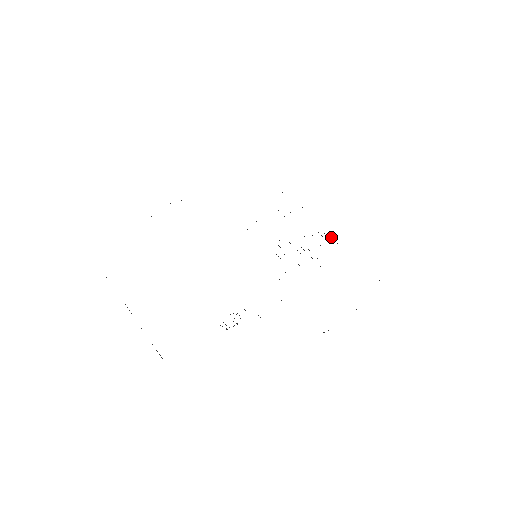
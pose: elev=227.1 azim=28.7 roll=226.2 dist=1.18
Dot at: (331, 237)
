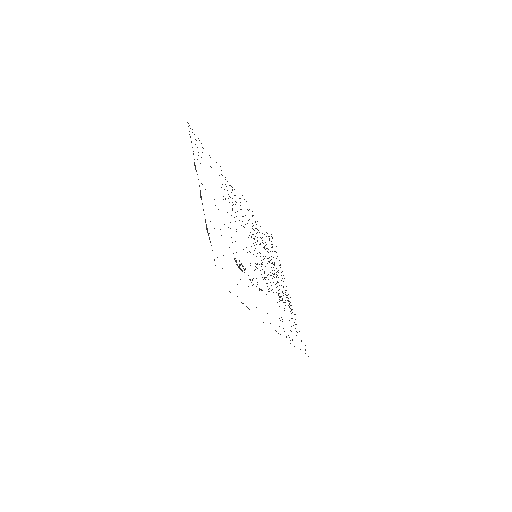
Dot at: occluded
